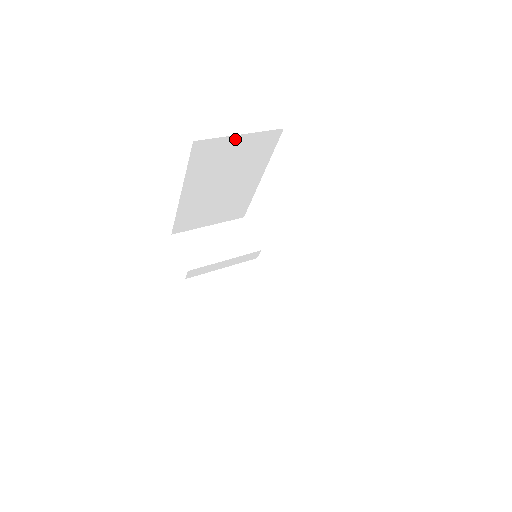
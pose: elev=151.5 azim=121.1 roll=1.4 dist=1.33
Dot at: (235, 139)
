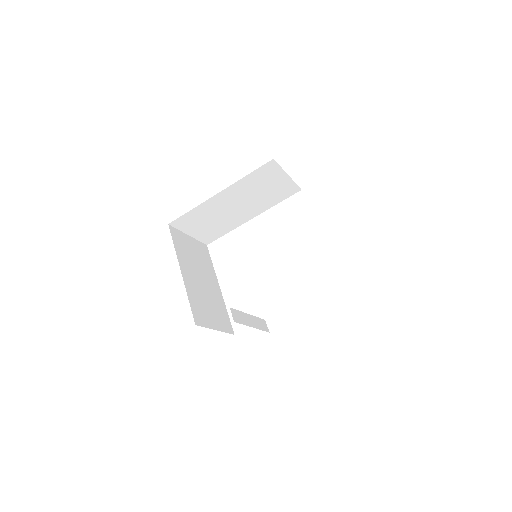
Dot at: (188, 238)
